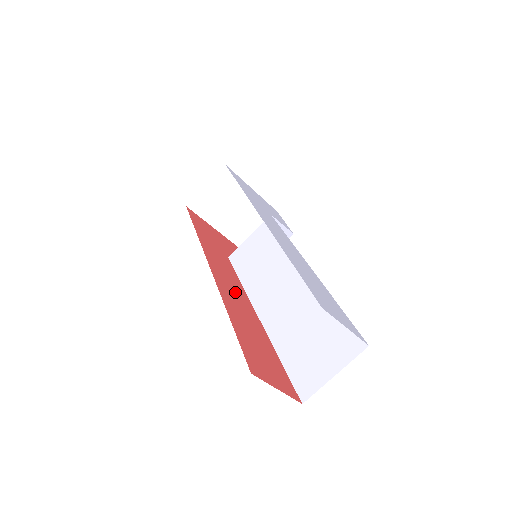
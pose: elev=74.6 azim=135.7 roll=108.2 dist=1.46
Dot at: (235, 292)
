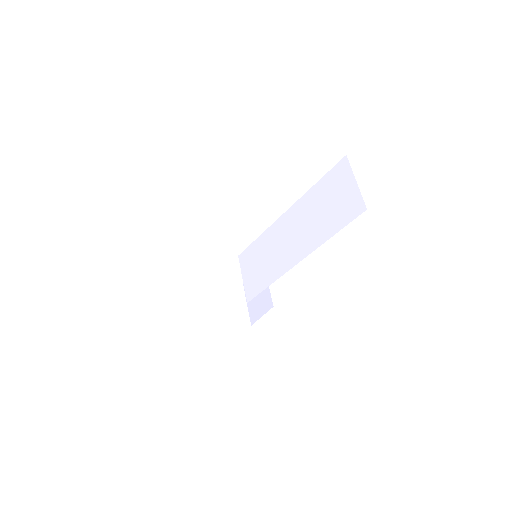
Dot at: occluded
